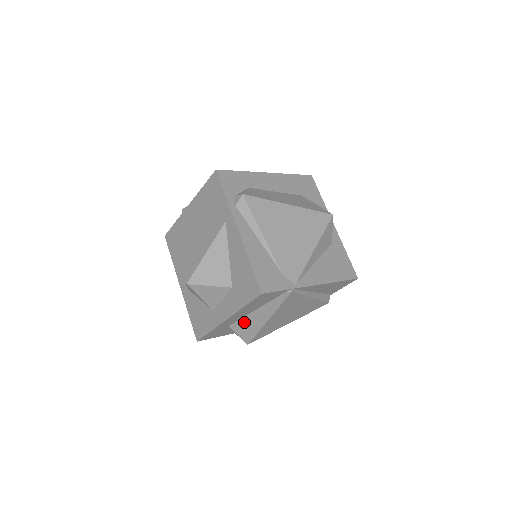
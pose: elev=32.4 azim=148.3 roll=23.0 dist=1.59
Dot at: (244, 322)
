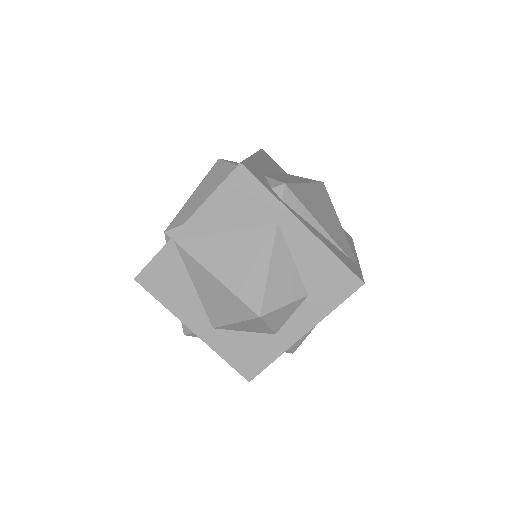
Dot at: occluded
